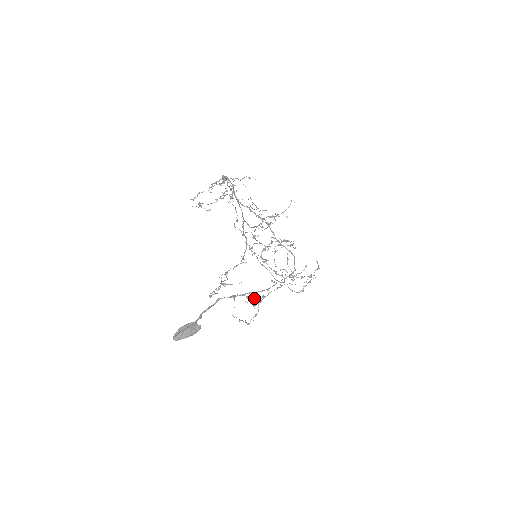
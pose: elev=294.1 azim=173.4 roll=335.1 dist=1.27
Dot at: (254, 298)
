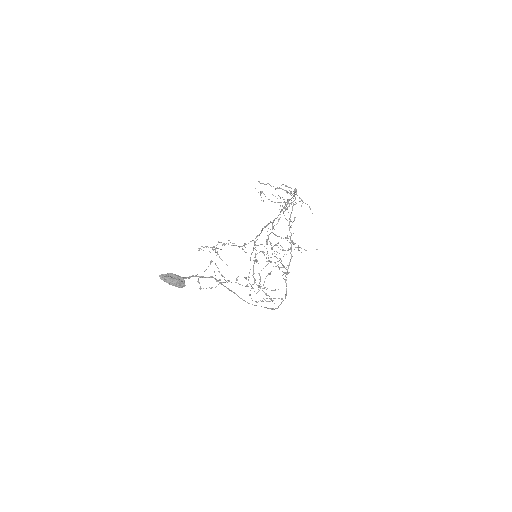
Dot at: (222, 276)
